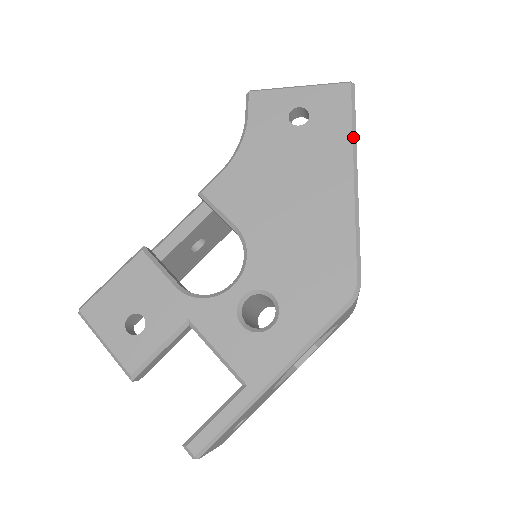
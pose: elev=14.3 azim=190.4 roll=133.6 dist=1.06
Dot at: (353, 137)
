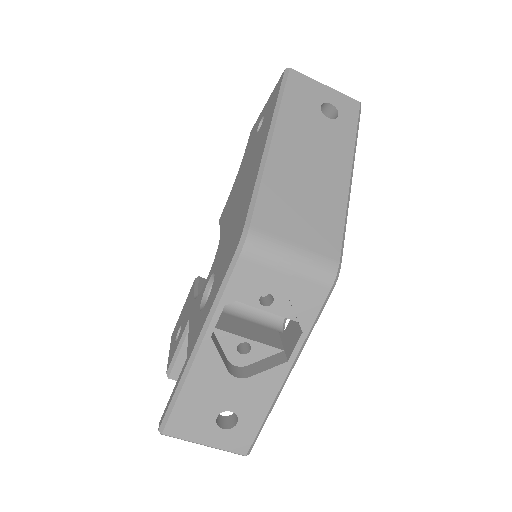
Dot at: (275, 109)
